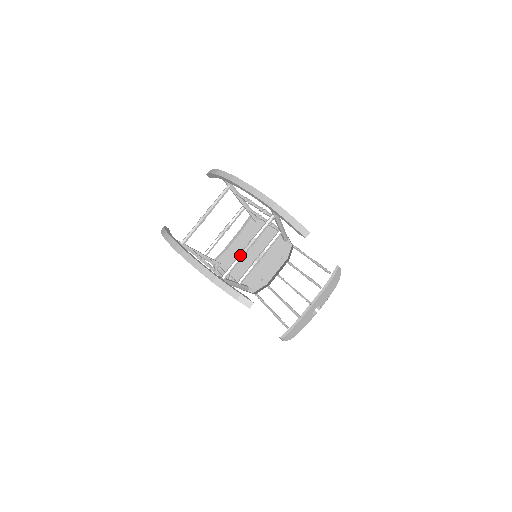
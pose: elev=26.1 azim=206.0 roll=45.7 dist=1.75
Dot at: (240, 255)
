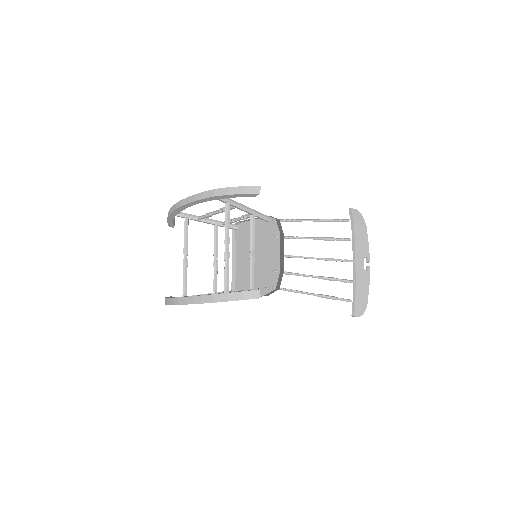
Dot at: occluded
